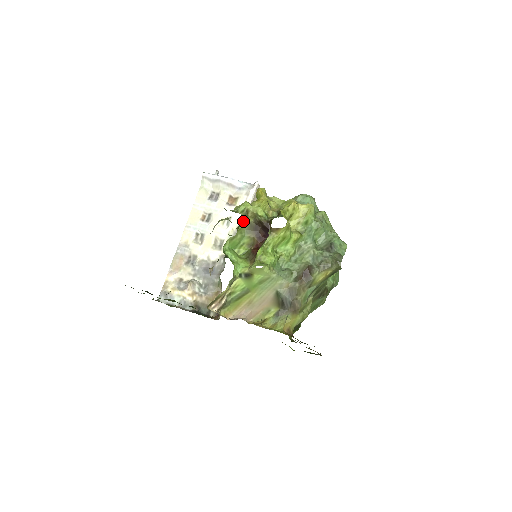
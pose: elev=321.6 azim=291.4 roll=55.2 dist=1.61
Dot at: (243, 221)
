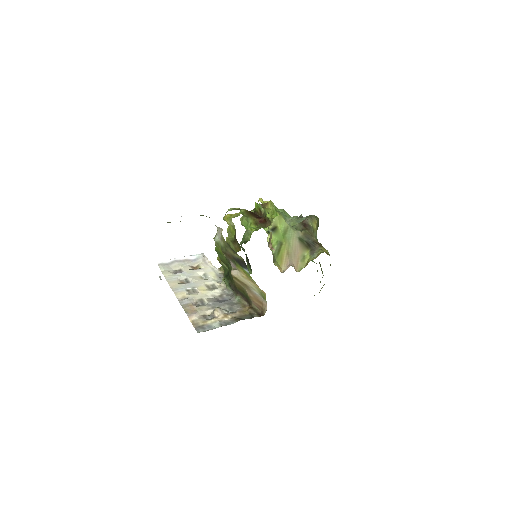
Dot at: occluded
